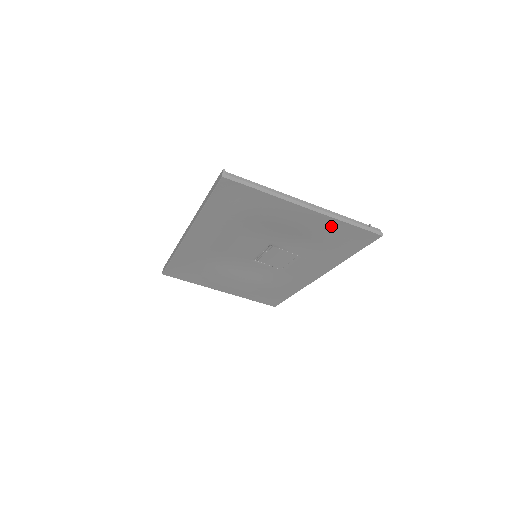
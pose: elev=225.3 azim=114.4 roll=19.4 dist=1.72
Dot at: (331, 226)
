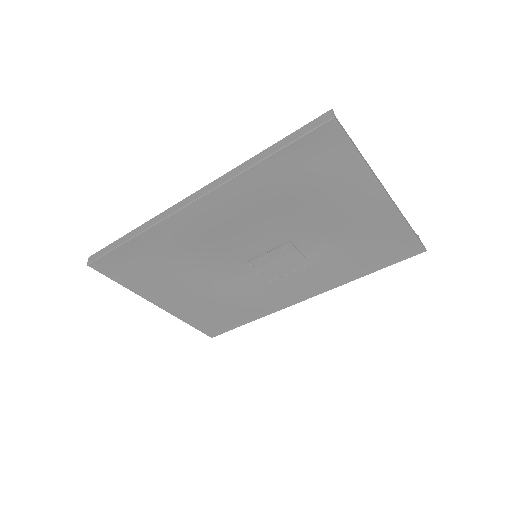
Dot at: (388, 227)
